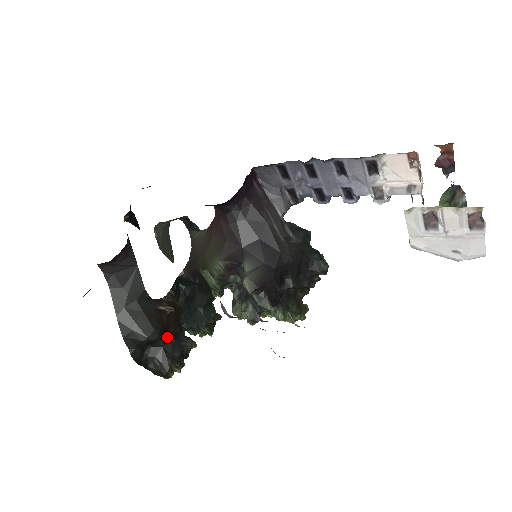
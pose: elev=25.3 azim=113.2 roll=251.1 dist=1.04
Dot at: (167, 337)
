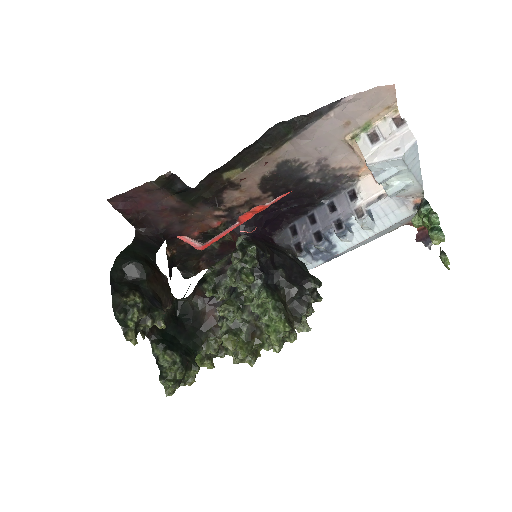
Dot at: (148, 284)
